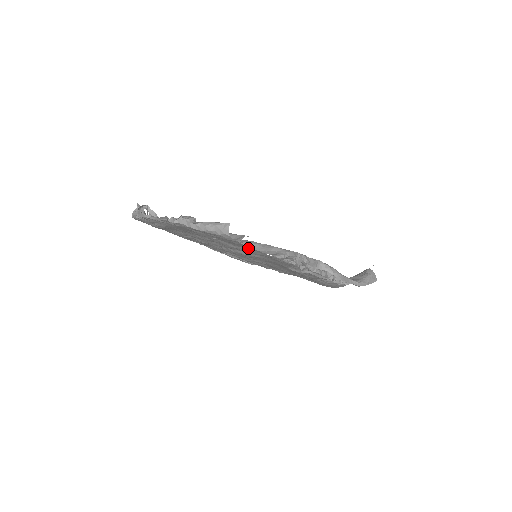
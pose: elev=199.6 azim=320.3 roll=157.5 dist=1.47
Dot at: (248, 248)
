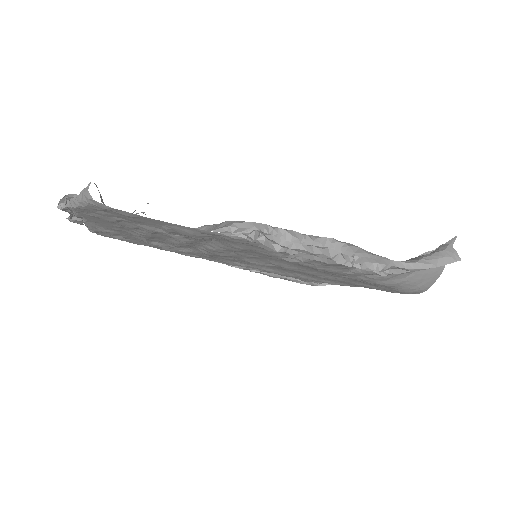
Dot at: (163, 224)
